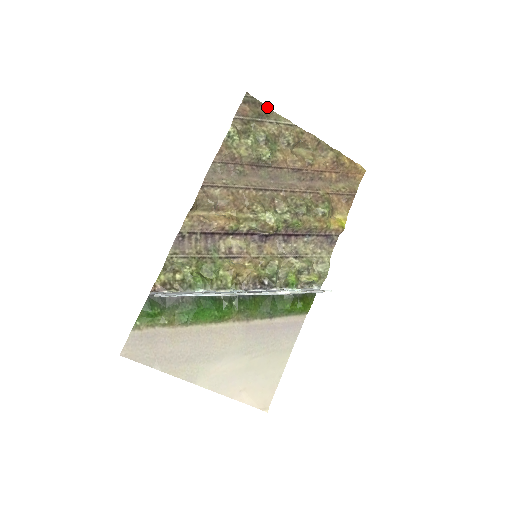
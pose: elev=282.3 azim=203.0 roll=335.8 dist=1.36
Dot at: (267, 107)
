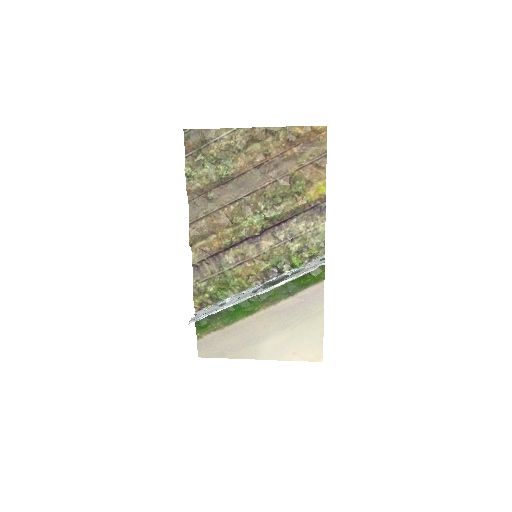
Dot at: (206, 130)
